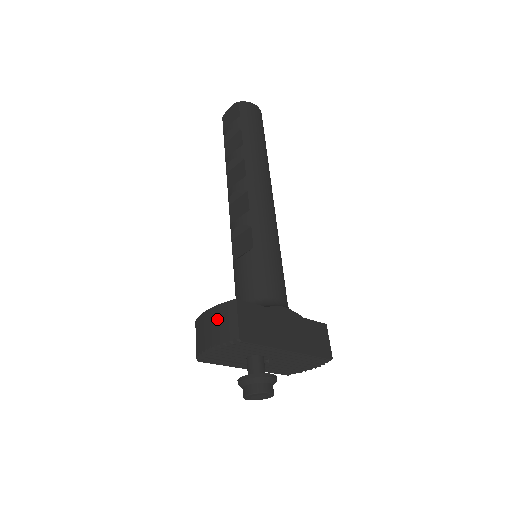
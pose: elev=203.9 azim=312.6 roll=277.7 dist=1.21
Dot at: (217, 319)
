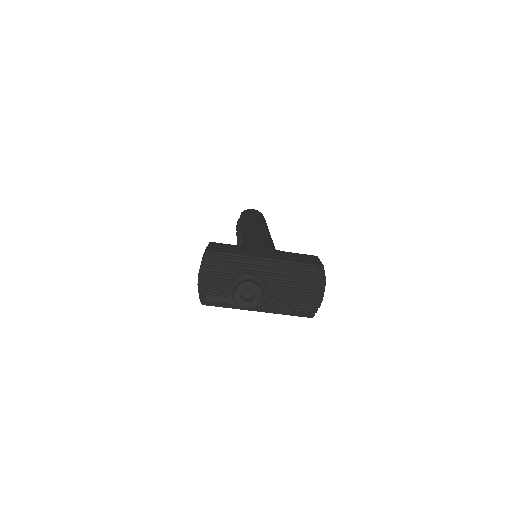
Dot at: occluded
